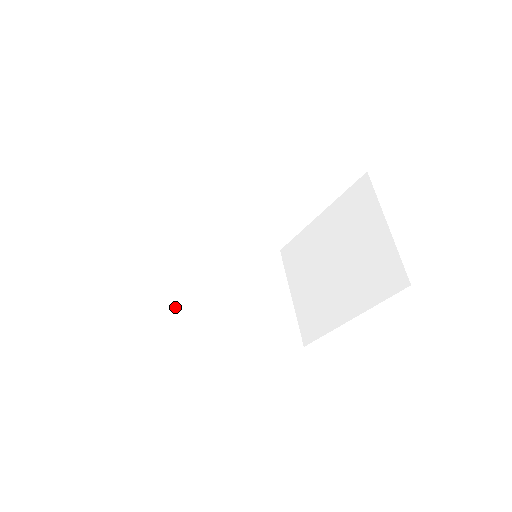
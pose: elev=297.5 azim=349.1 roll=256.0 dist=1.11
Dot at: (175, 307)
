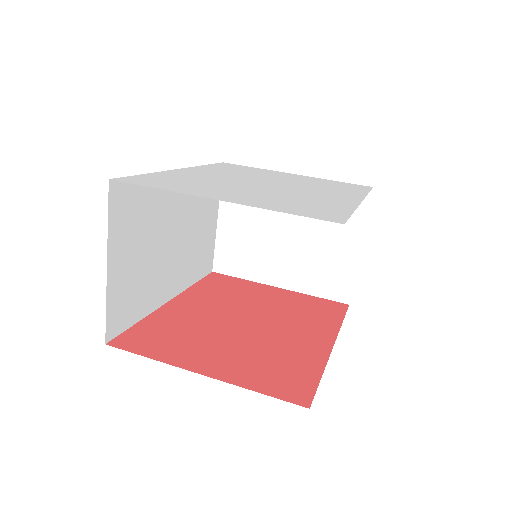
Dot at: (142, 273)
